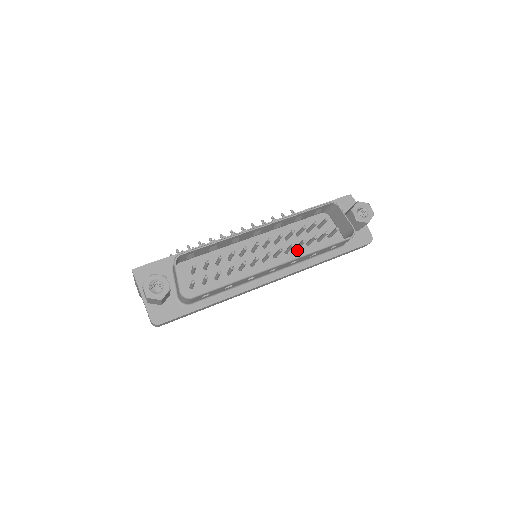
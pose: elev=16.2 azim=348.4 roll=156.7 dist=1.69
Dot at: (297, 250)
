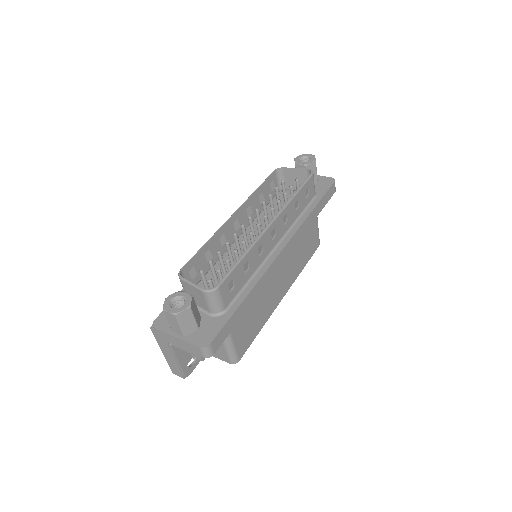
Dot at: occluded
